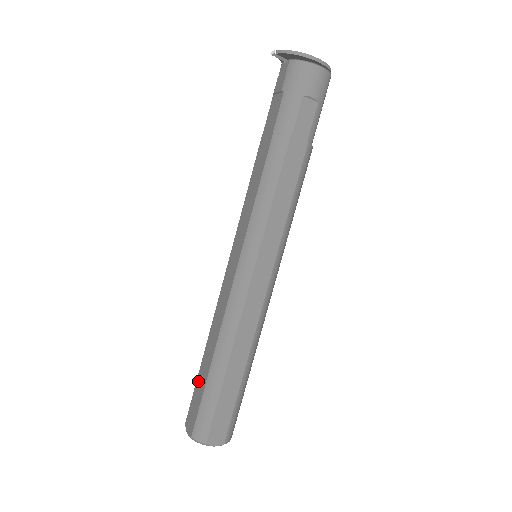
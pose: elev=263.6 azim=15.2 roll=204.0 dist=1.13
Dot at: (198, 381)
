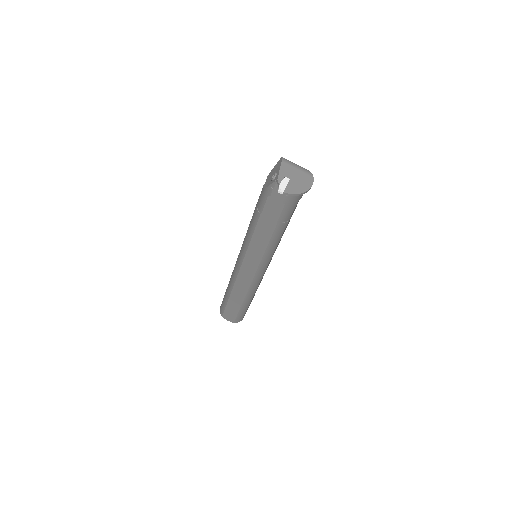
Dot at: (229, 306)
